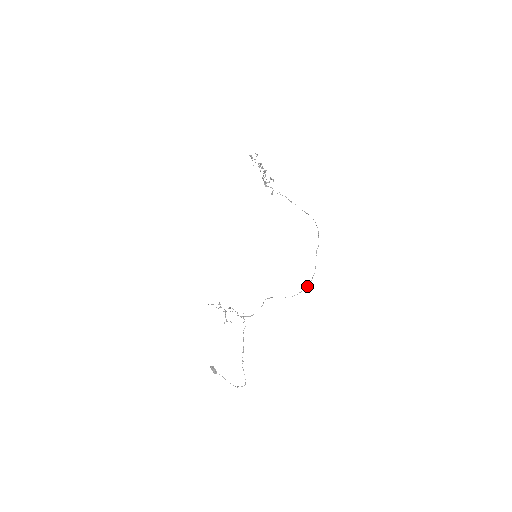
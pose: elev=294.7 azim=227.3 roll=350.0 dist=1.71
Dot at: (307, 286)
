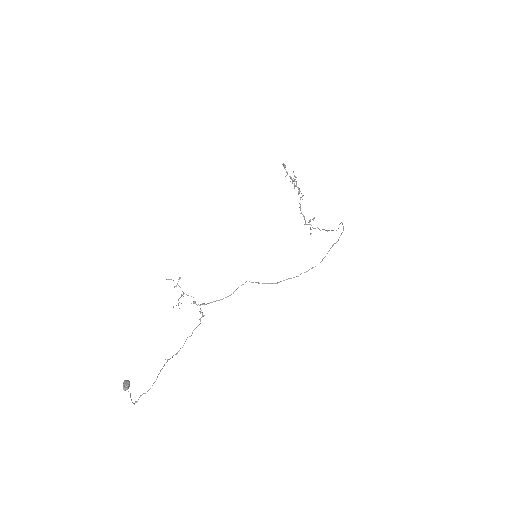
Dot at: occluded
